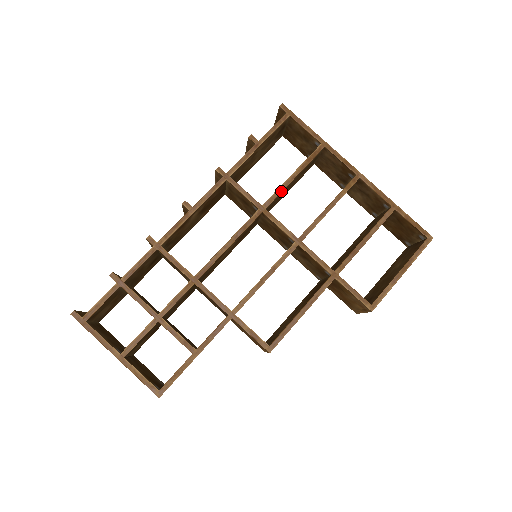
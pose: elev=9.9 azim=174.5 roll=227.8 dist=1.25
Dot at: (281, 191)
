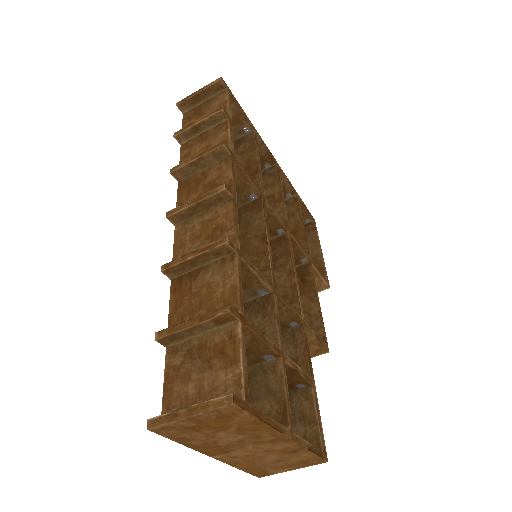
Dot at: occluded
